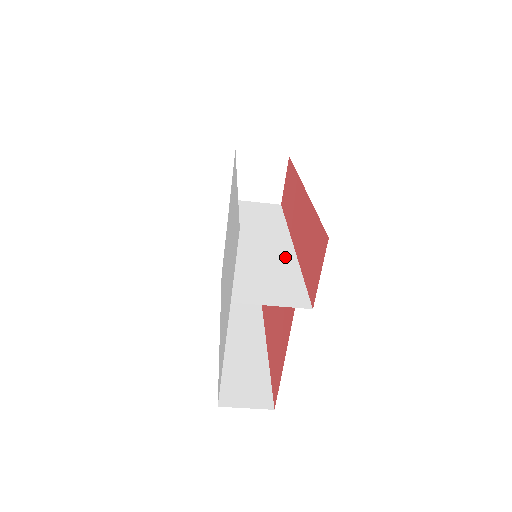
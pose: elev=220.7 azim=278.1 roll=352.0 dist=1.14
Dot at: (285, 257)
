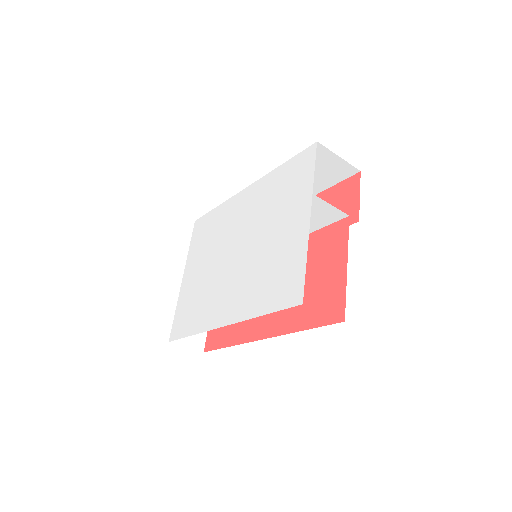
Dot at: occluded
